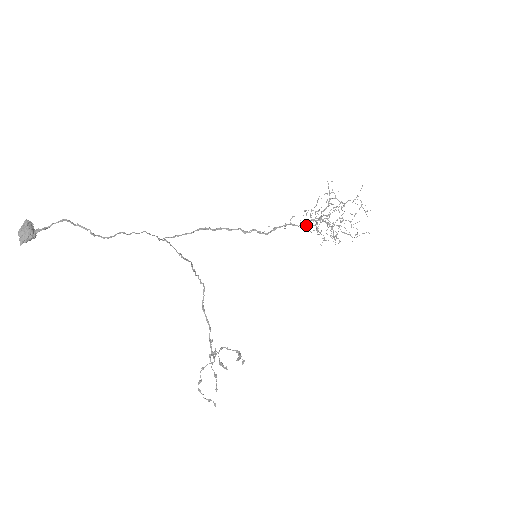
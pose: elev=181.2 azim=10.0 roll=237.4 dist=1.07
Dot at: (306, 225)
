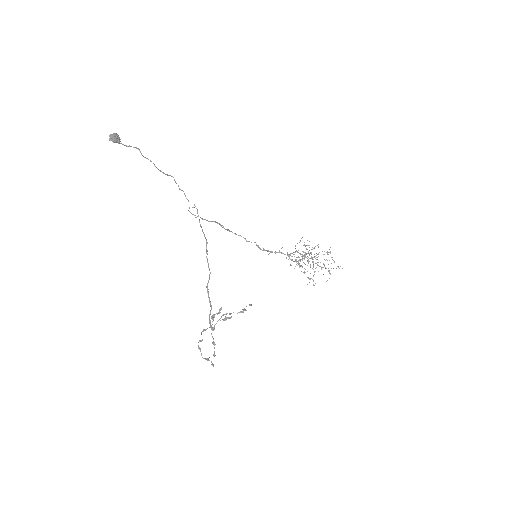
Dot at: (292, 253)
